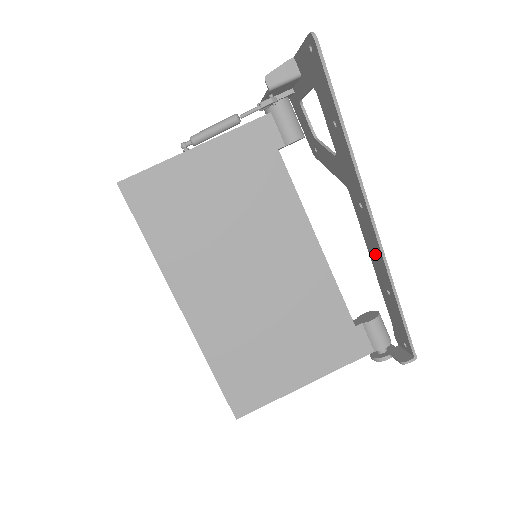
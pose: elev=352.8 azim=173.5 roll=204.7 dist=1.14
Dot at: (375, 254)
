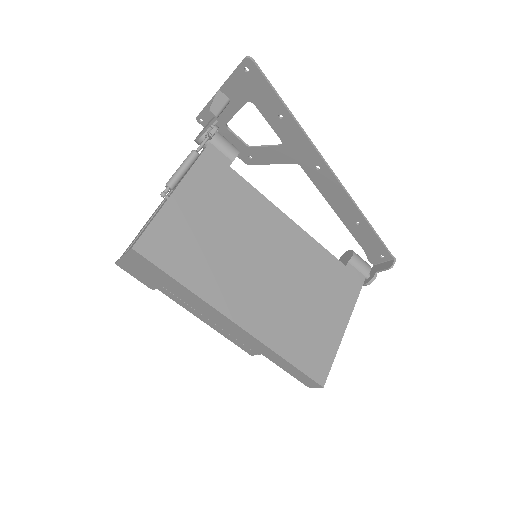
Dot at: (338, 200)
